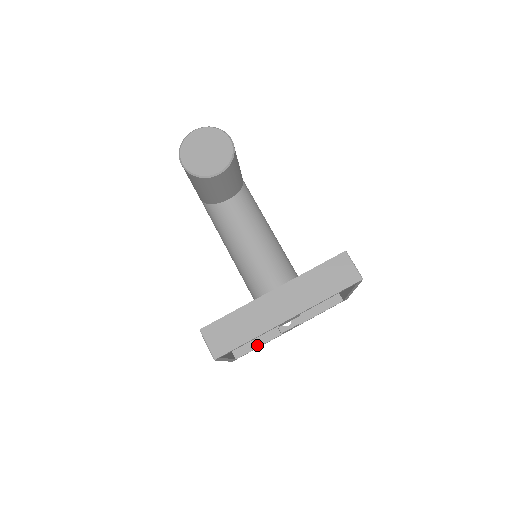
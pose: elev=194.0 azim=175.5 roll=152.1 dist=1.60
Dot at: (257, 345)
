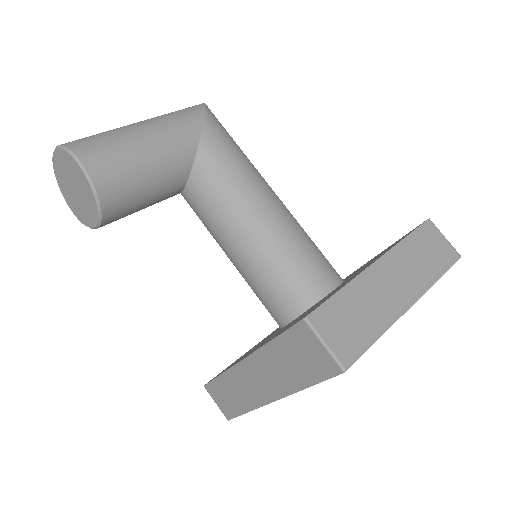
Dot at: occluded
